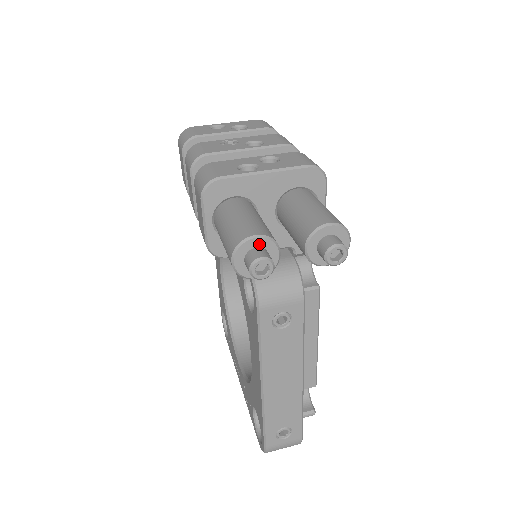
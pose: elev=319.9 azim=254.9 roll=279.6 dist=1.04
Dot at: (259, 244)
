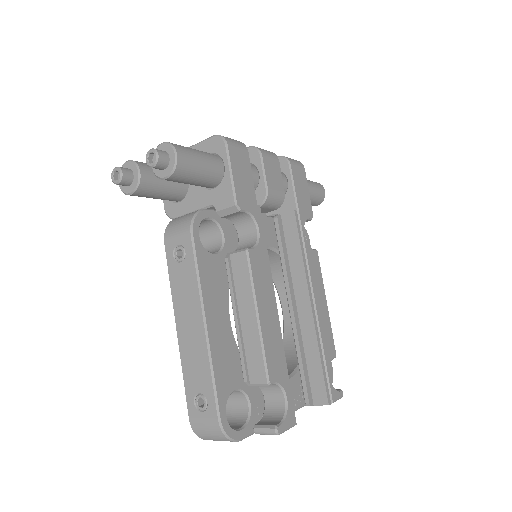
Dot at: (128, 166)
